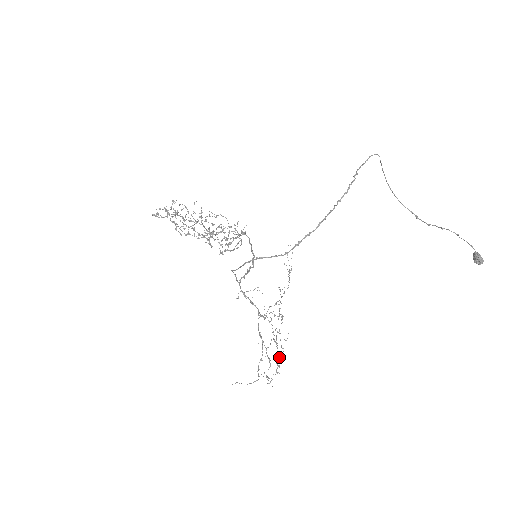
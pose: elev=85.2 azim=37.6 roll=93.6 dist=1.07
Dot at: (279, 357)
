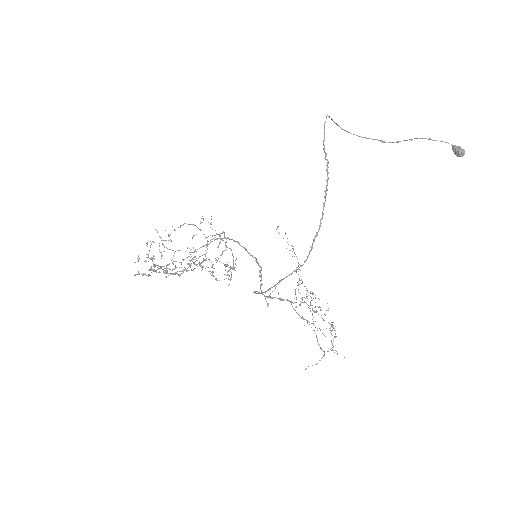
Dot at: occluded
